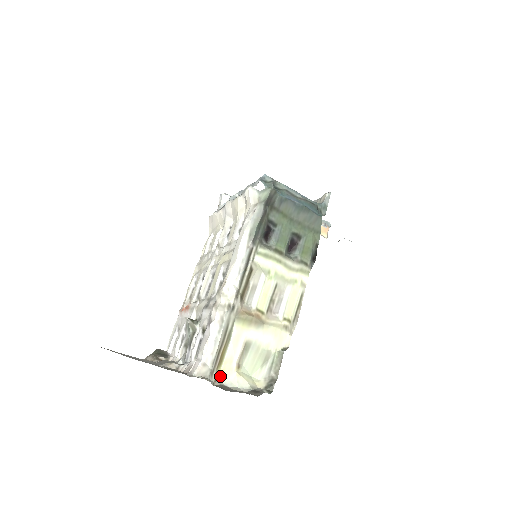
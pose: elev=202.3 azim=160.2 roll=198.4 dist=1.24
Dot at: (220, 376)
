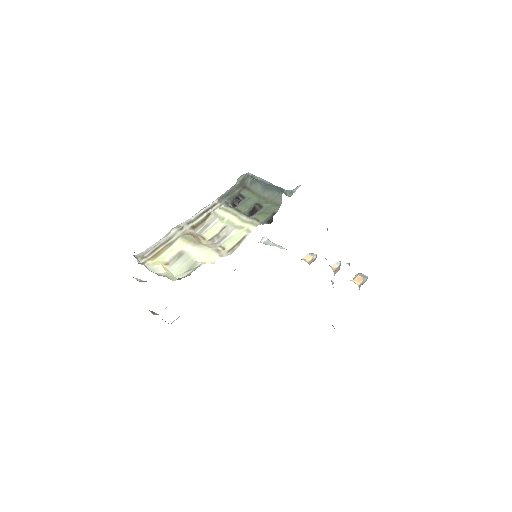
Dot at: (149, 264)
